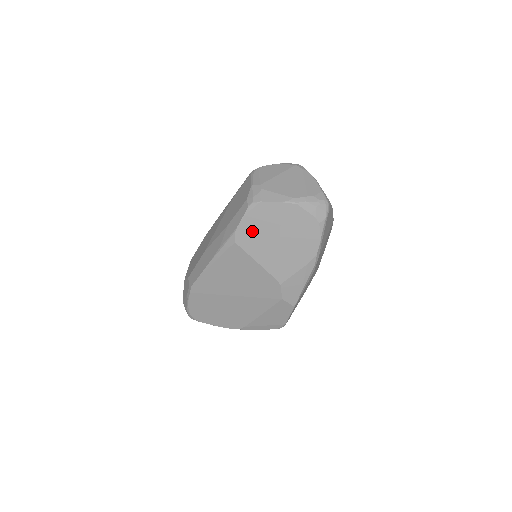
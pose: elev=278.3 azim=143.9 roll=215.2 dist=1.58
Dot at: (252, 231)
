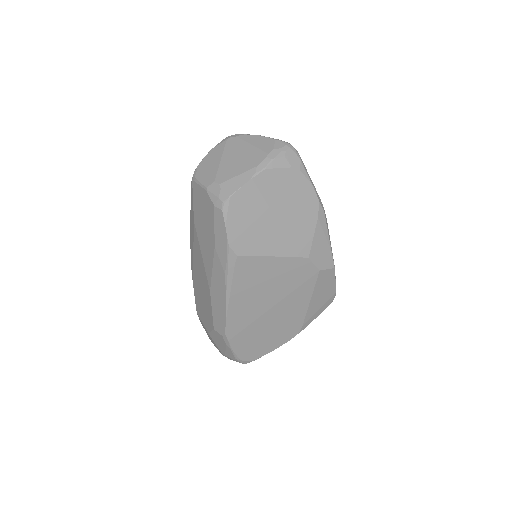
Dot at: (244, 231)
